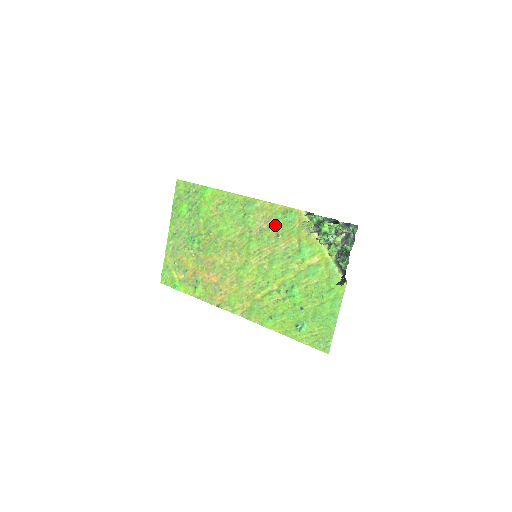
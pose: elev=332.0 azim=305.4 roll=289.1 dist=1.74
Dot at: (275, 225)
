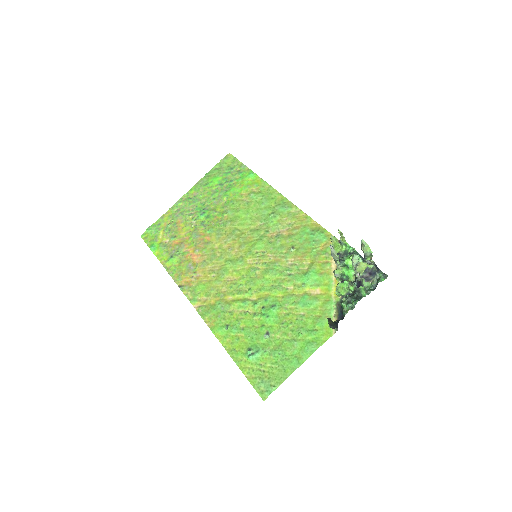
Dot at: (297, 237)
